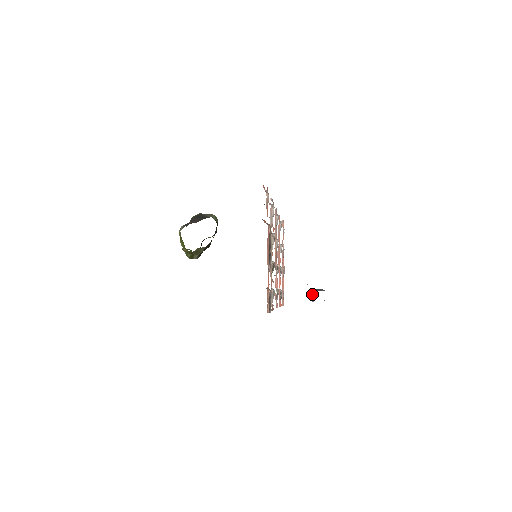
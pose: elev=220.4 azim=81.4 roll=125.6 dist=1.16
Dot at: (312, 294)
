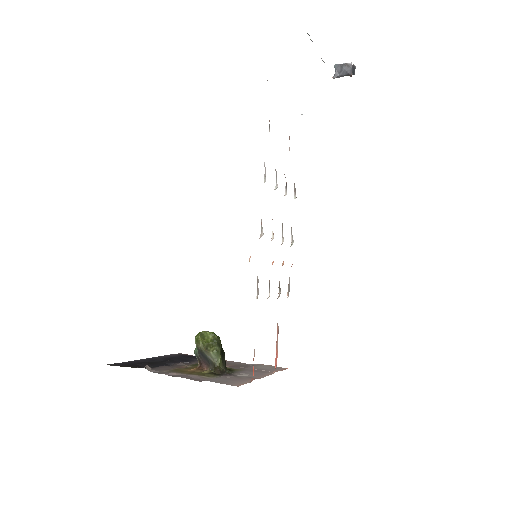
Dot at: (335, 68)
